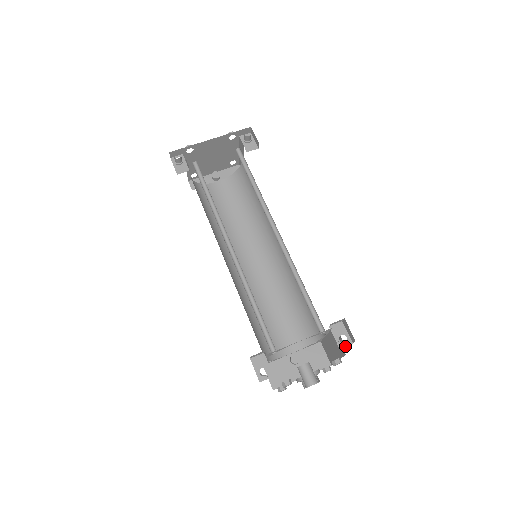
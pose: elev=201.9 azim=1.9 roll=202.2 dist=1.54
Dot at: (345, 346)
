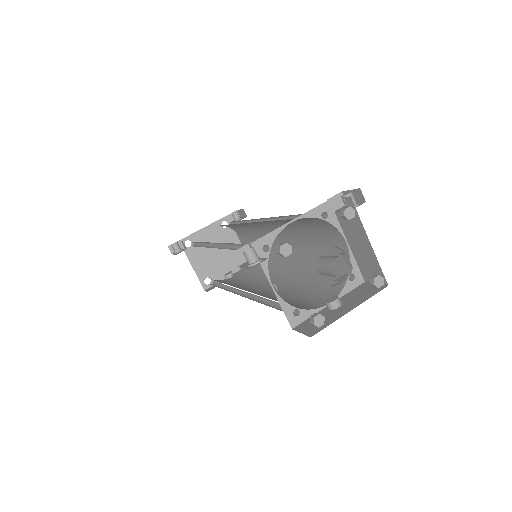
Dot at: occluded
